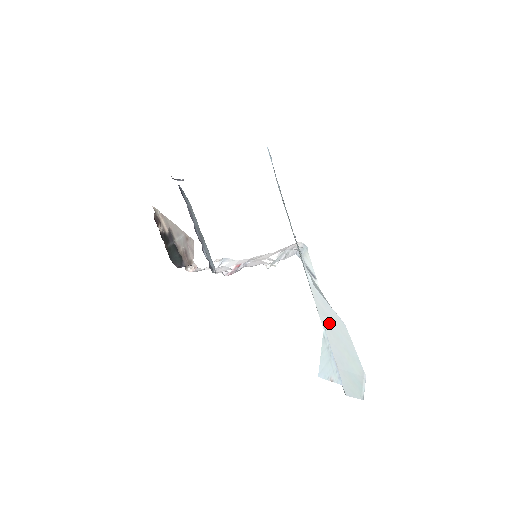
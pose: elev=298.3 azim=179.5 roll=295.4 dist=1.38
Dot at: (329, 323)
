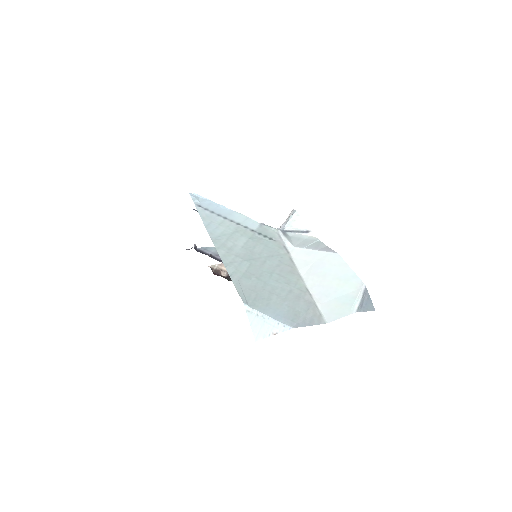
Dot at: (313, 268)
